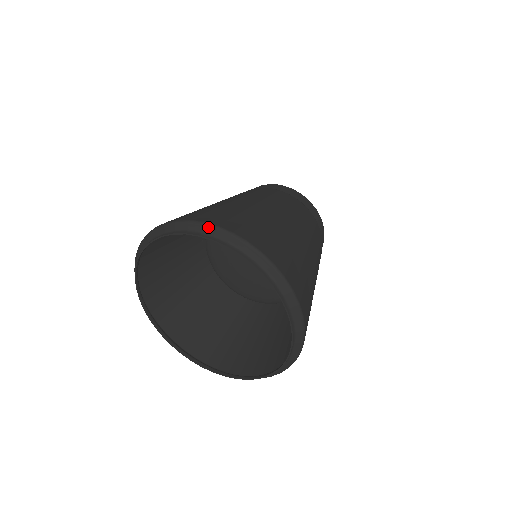
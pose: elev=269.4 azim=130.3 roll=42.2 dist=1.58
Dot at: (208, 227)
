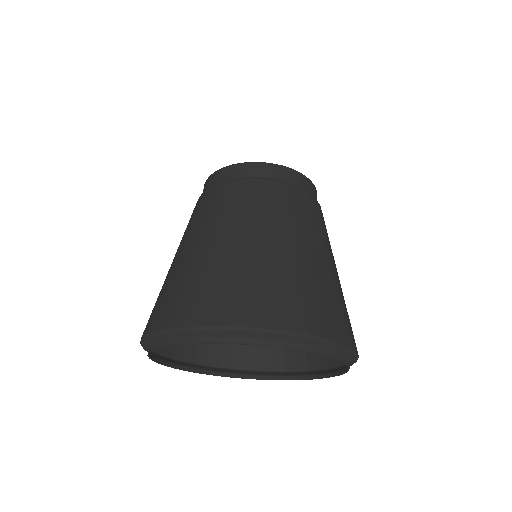
Dot at: (180, 332)
